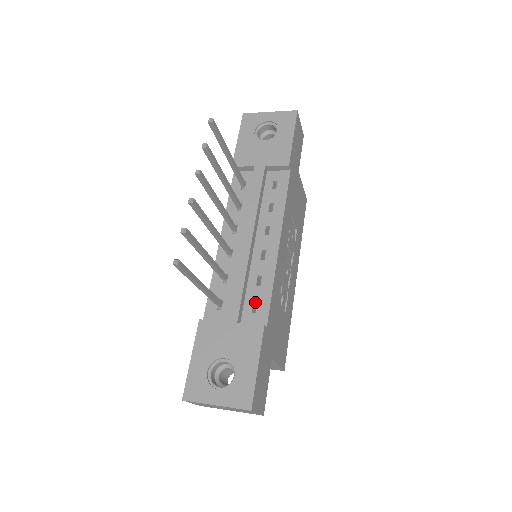
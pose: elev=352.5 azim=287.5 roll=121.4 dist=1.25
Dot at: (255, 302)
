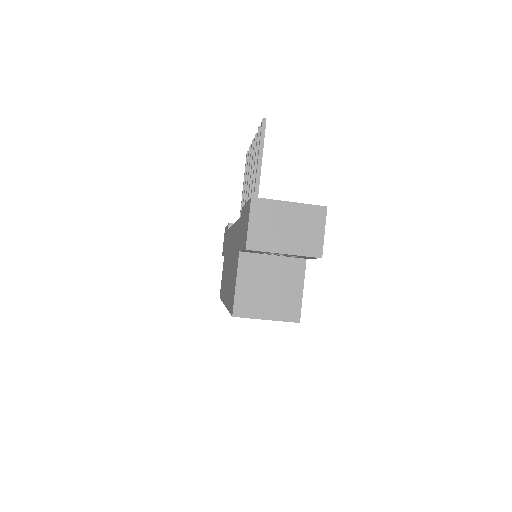
Dot at: occluded
